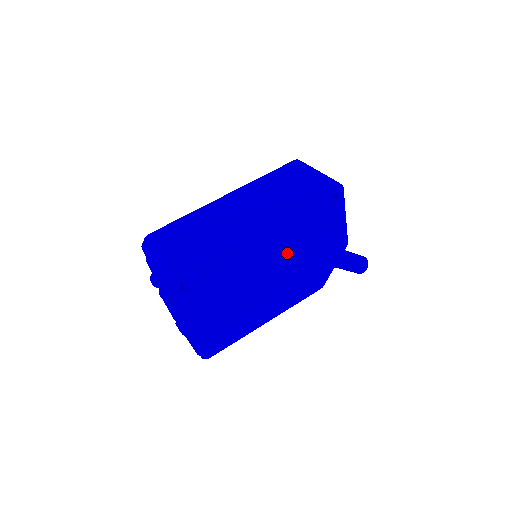
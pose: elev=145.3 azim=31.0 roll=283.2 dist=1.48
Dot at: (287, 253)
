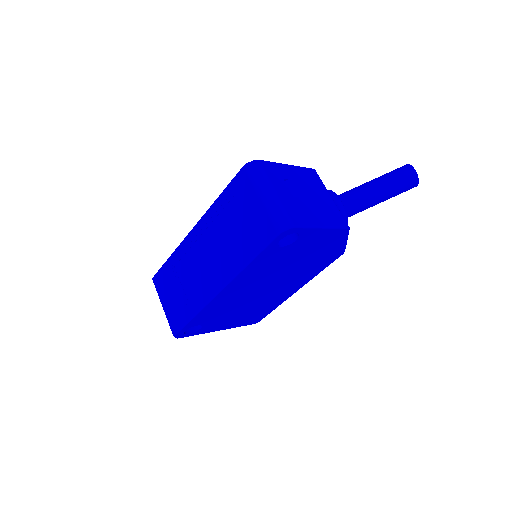
Dot at: (271, 276)
